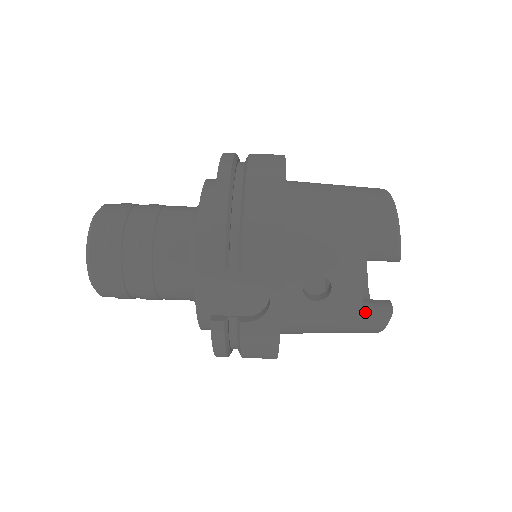
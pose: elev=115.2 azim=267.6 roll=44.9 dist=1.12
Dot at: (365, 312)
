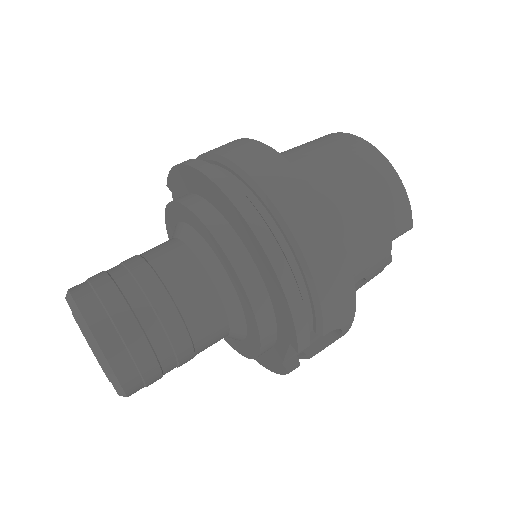
Dot at: occluded
